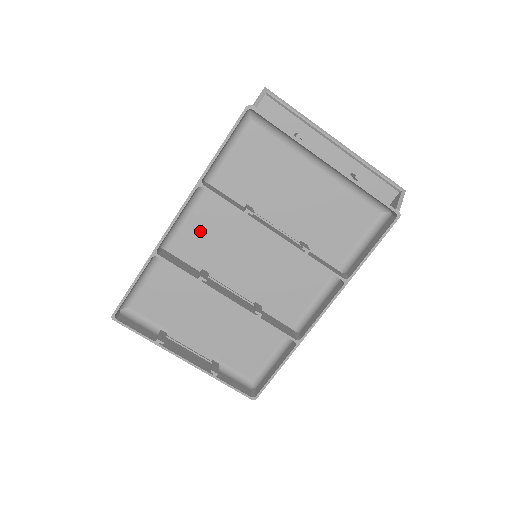
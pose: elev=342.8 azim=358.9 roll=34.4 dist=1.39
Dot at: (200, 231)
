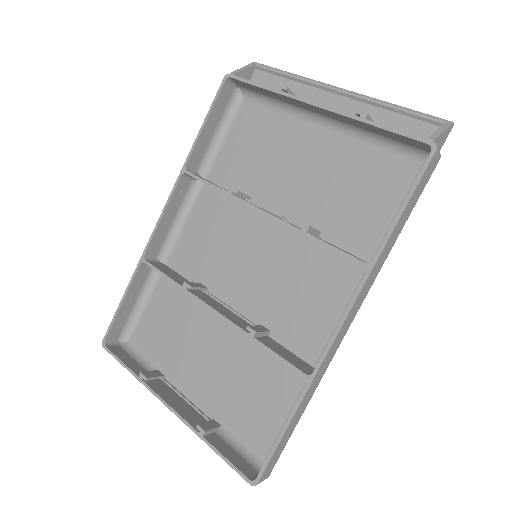
Dot at: (198, 236)
